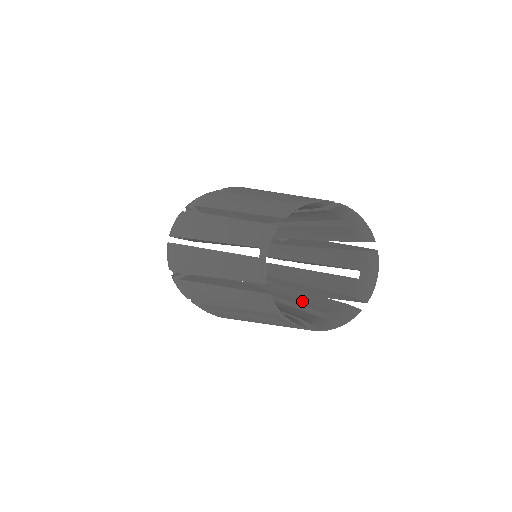
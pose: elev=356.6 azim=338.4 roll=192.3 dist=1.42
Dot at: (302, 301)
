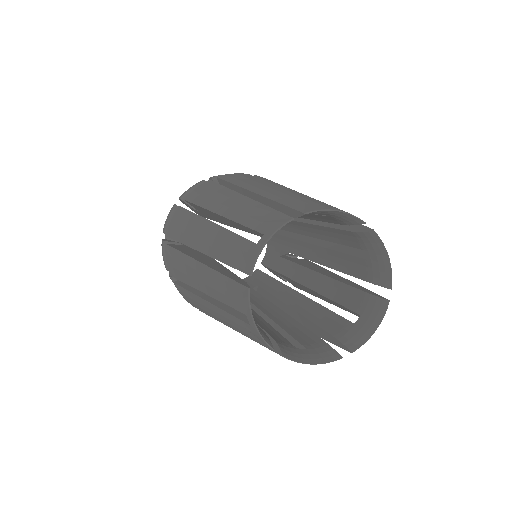
Dot at: (325, 291)
